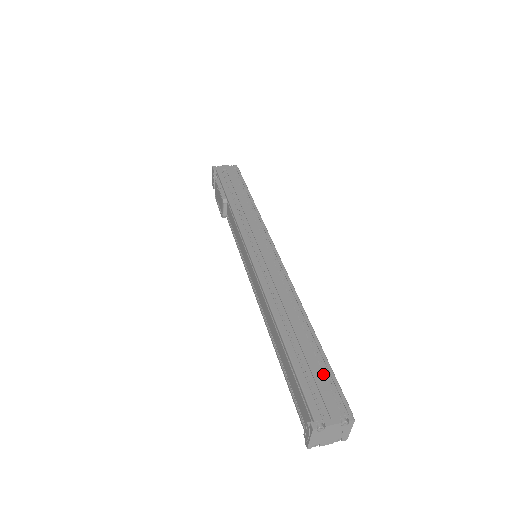
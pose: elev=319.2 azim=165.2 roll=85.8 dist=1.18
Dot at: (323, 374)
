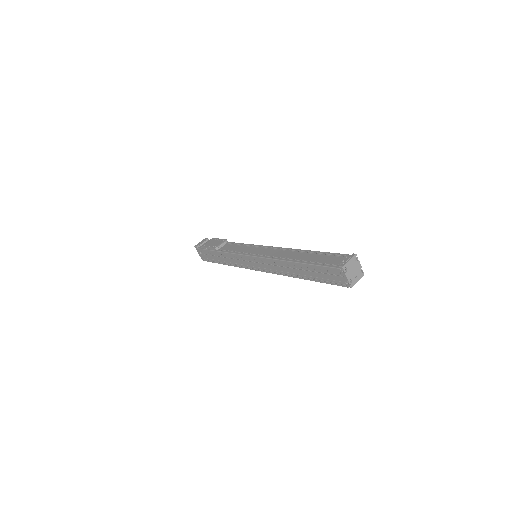
Dot at: occluded
